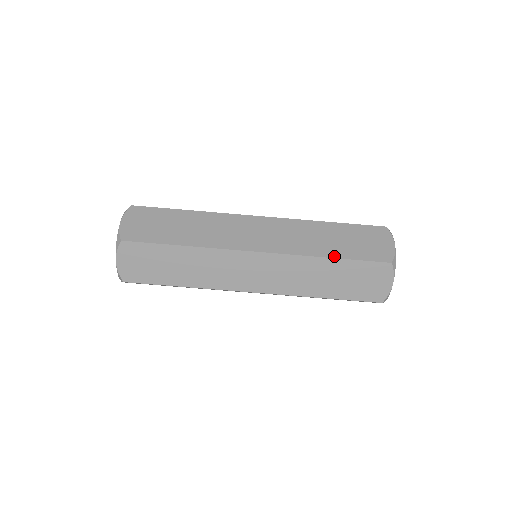
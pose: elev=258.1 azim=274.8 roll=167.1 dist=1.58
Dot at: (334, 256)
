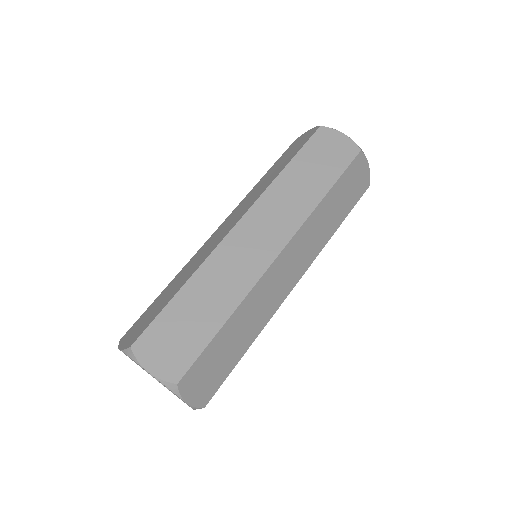
Dot at: (285, 165)
